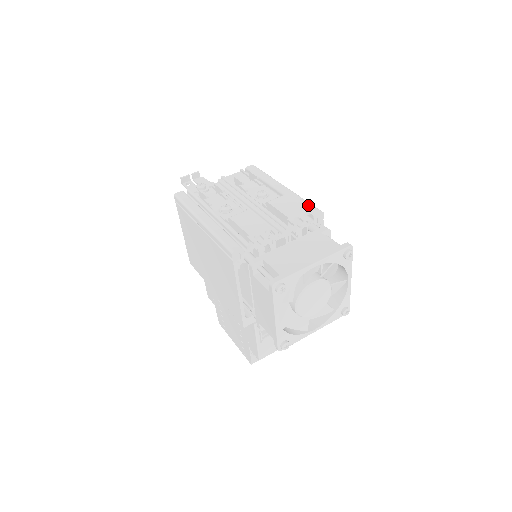
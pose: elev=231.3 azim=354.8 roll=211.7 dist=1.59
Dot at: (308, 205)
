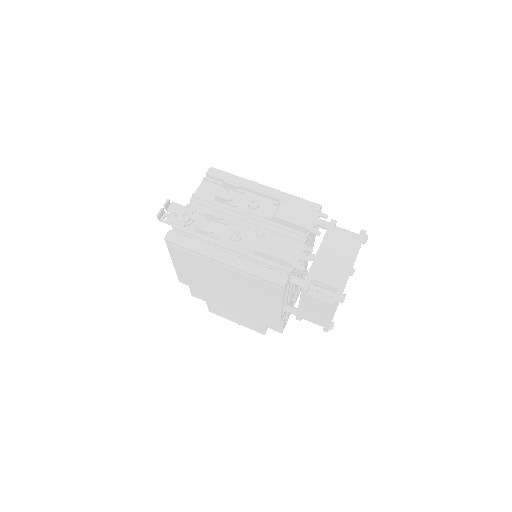
Dot at: (304, 202)
